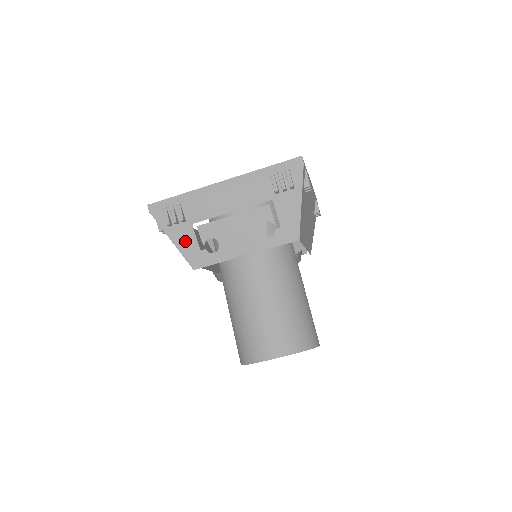
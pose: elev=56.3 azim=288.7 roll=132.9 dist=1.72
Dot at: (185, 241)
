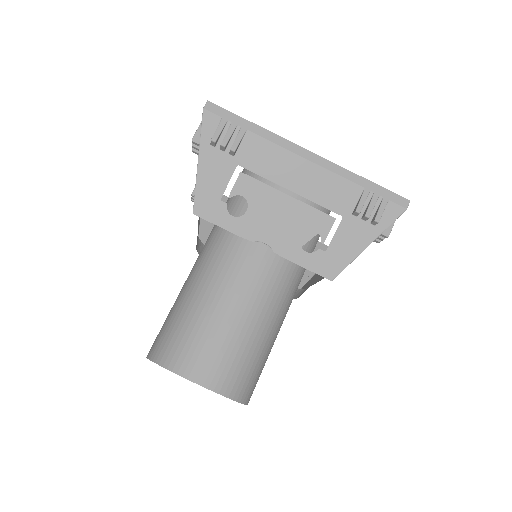
Dot at: (213, 175)
